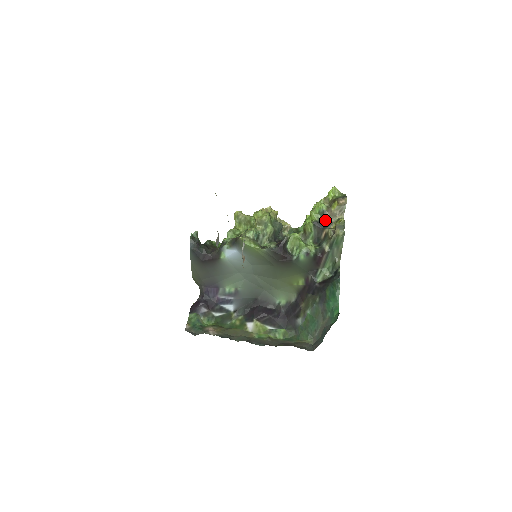
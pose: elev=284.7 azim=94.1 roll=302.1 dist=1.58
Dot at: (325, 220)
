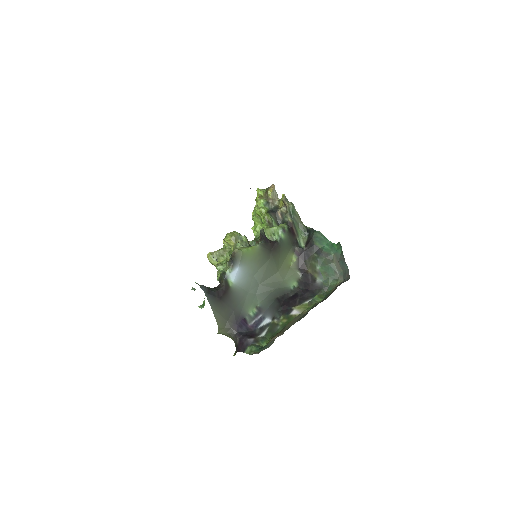
Dot at: (272, 207)
